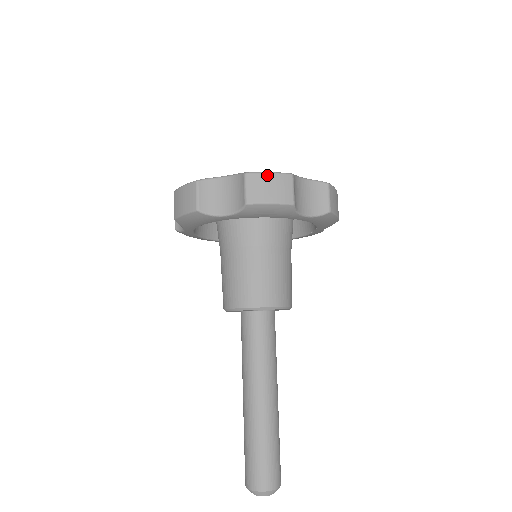
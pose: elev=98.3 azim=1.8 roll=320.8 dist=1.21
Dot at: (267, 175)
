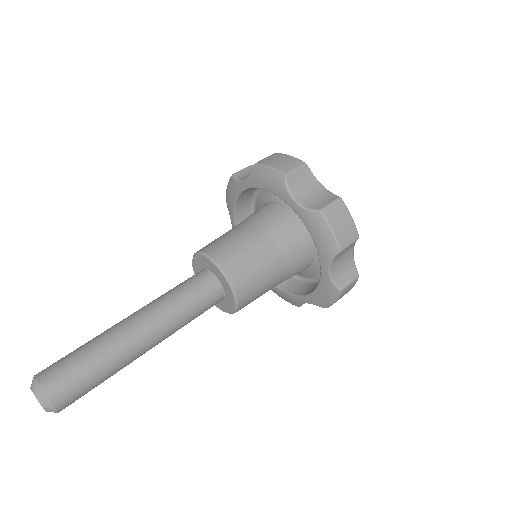
Dot at: (350, 216)
